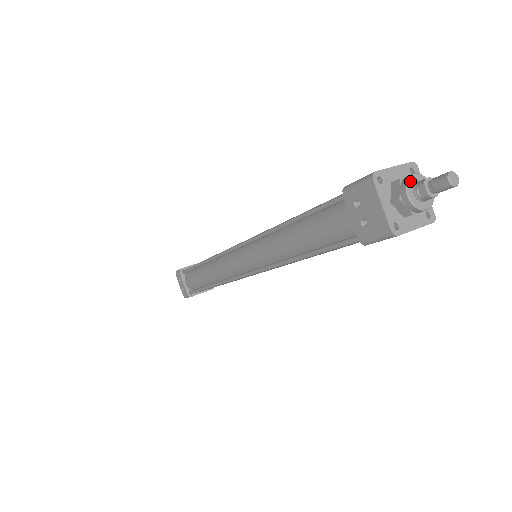
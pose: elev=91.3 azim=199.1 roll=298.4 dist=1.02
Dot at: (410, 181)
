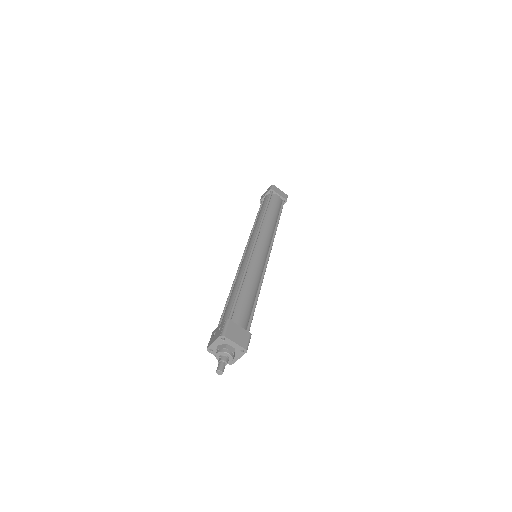
Dot at: (224, 353)
